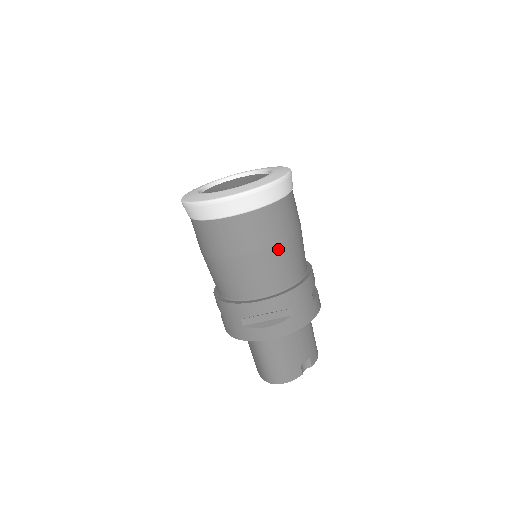
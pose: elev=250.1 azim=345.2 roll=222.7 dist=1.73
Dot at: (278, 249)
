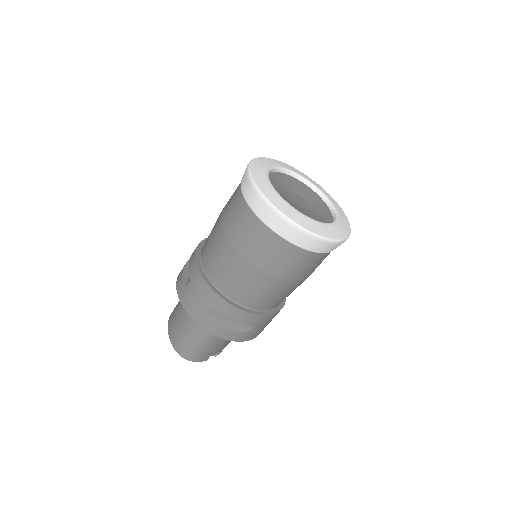
Dot at: (291, 285)
